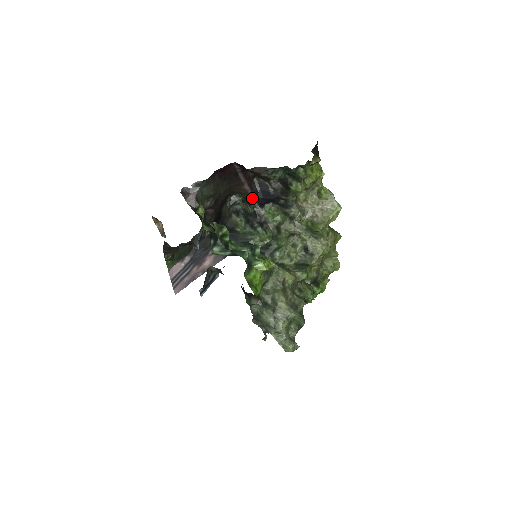
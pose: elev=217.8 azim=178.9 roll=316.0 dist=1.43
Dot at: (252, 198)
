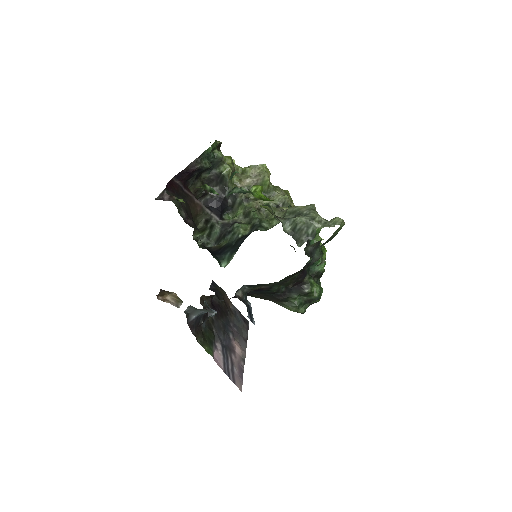
Dot at: (209, 213)
